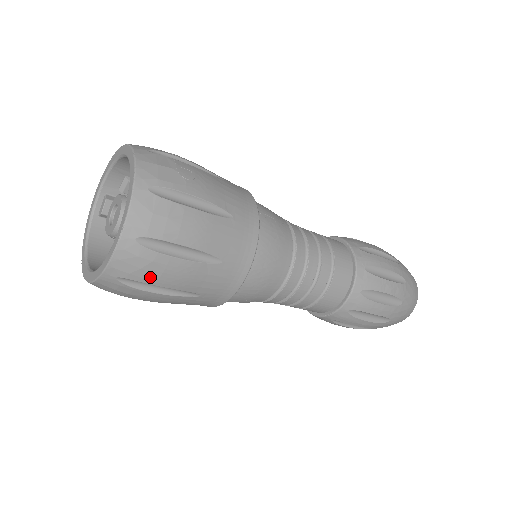
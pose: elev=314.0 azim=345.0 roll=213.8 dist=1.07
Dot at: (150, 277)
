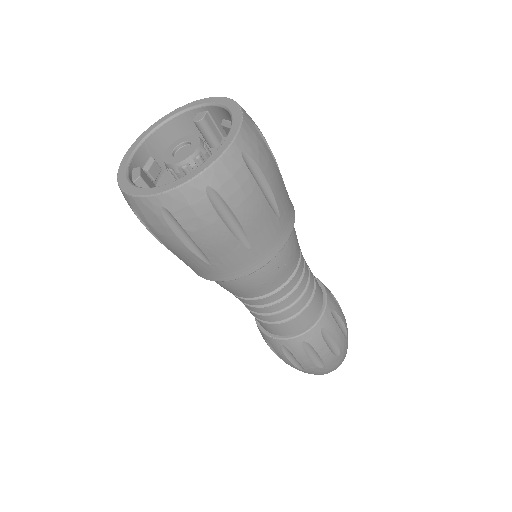
Dot at: (262, 162)
